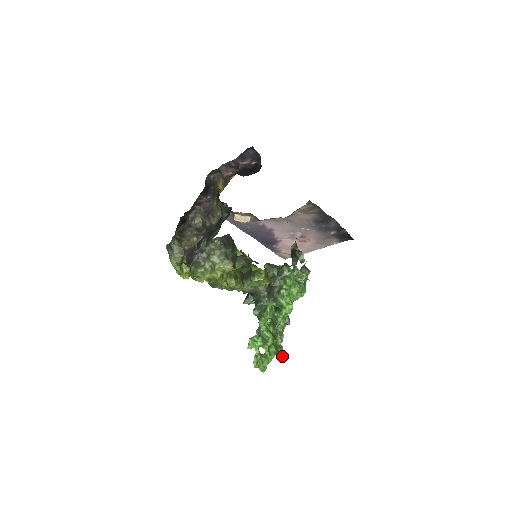
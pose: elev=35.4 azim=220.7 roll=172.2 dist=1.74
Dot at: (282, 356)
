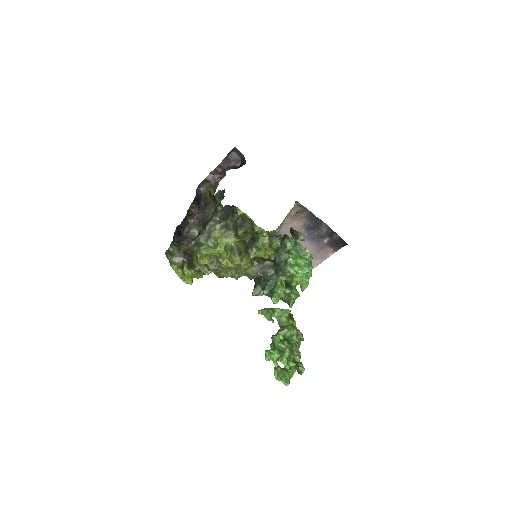
Dot at: (303, 371)
